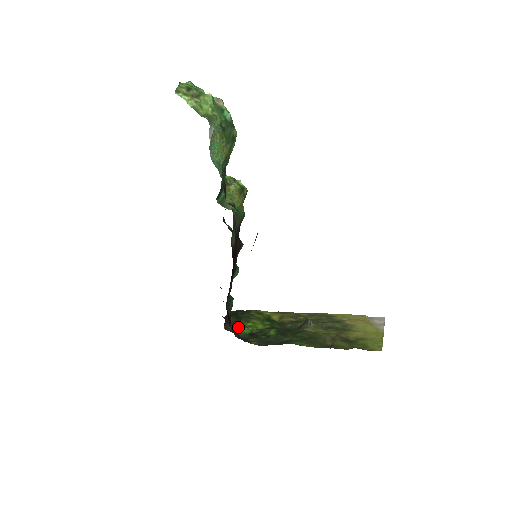
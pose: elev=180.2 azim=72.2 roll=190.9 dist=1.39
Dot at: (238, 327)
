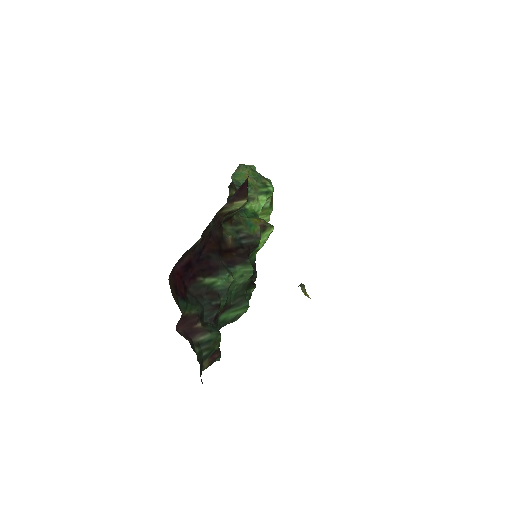
Dot at: occluded
